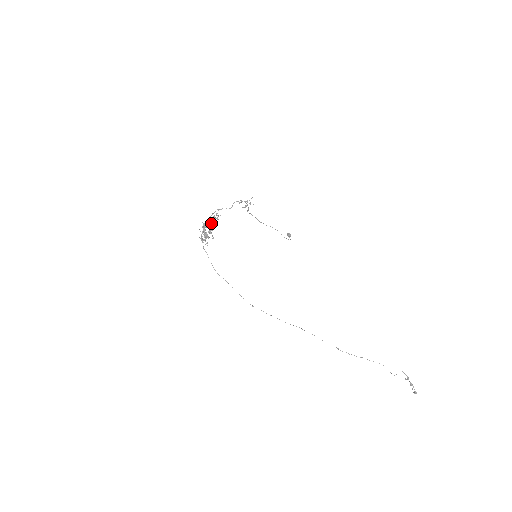
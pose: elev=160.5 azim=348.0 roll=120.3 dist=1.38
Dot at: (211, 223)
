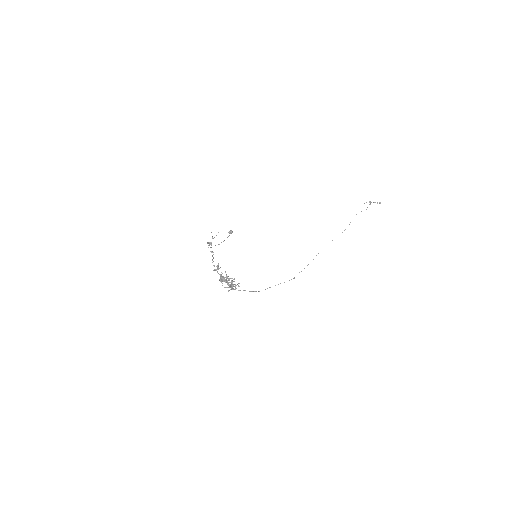
Dot at: (221, 275)
